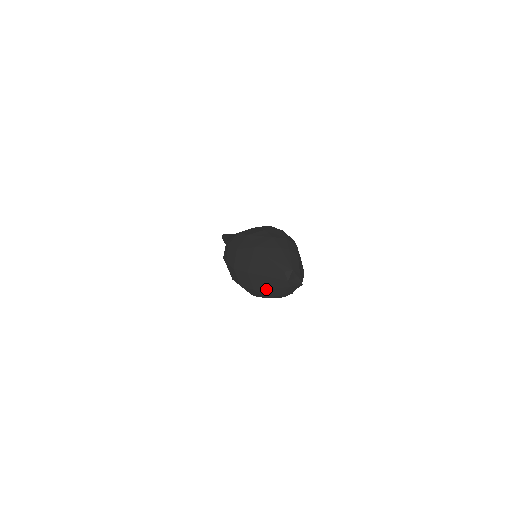
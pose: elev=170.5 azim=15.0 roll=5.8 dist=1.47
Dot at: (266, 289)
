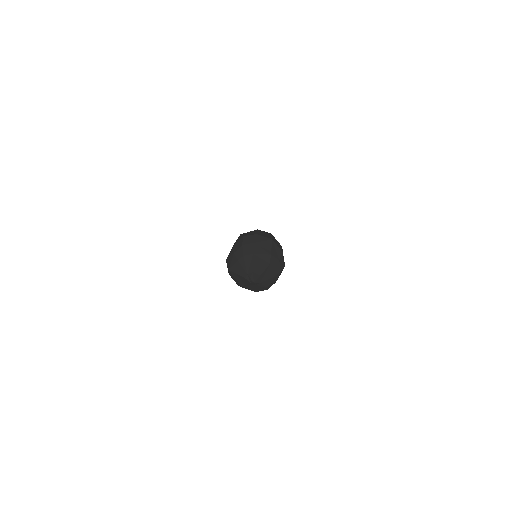
Dot at: (256, 290)
